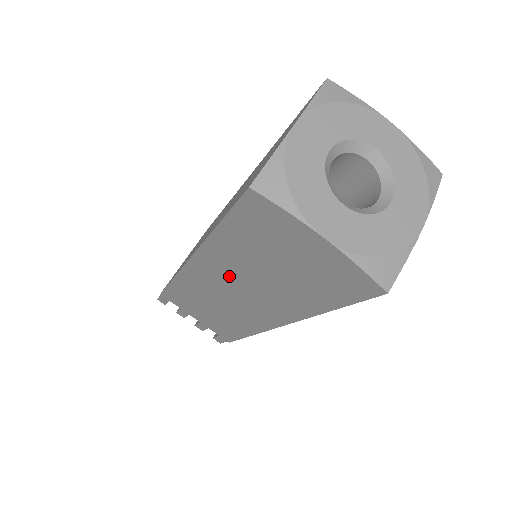
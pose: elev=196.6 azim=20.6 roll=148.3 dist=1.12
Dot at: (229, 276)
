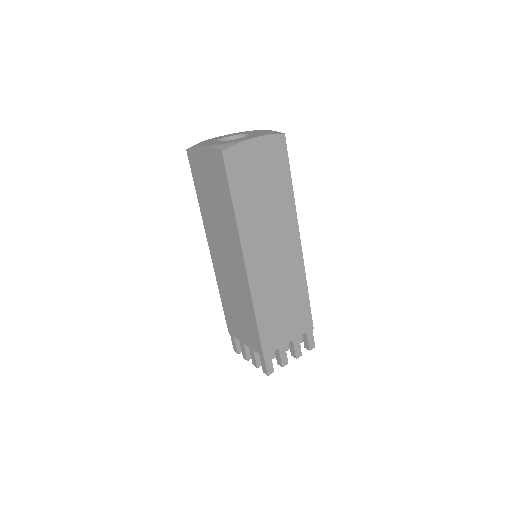
Dot at: (216, 237)
